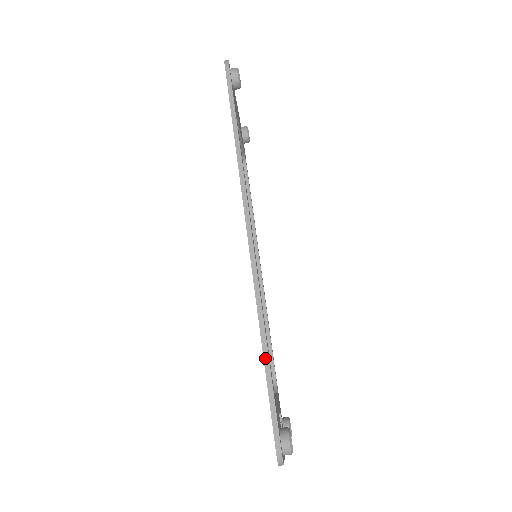
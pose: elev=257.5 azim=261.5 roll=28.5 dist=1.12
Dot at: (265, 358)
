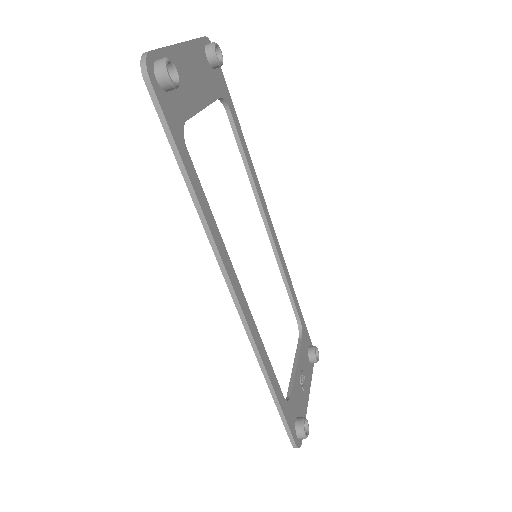
Dot at: (273, 396)
